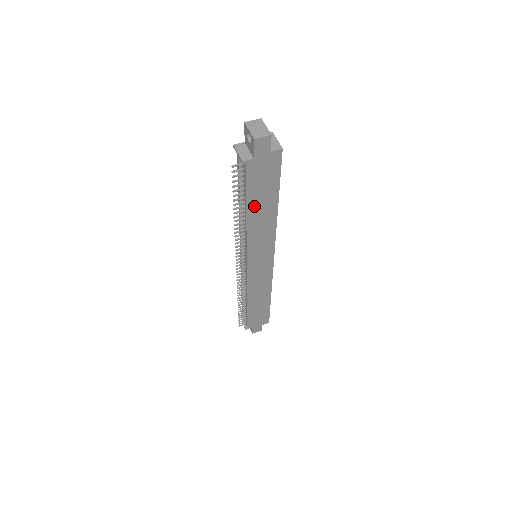
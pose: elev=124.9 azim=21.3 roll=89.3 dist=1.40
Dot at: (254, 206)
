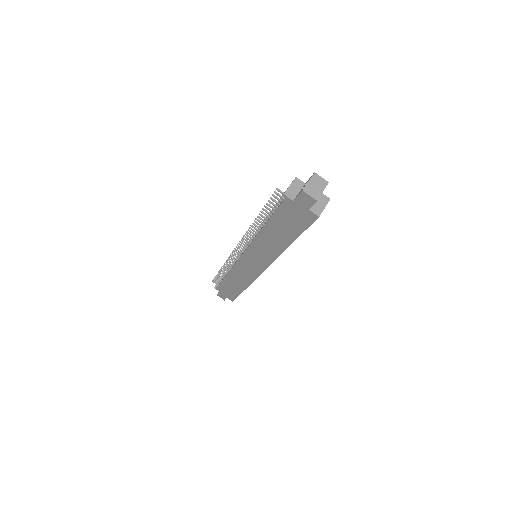
Dot at: (273, 227)
